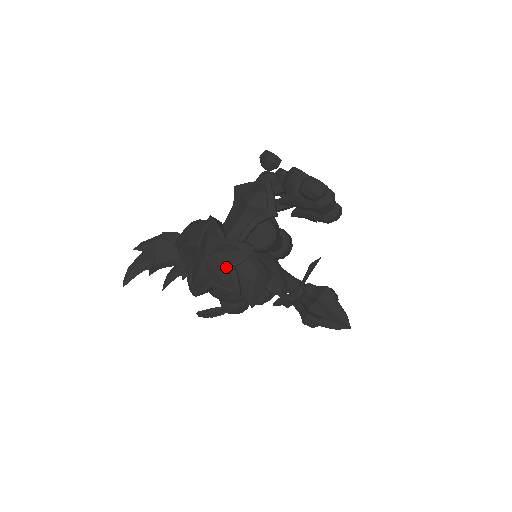
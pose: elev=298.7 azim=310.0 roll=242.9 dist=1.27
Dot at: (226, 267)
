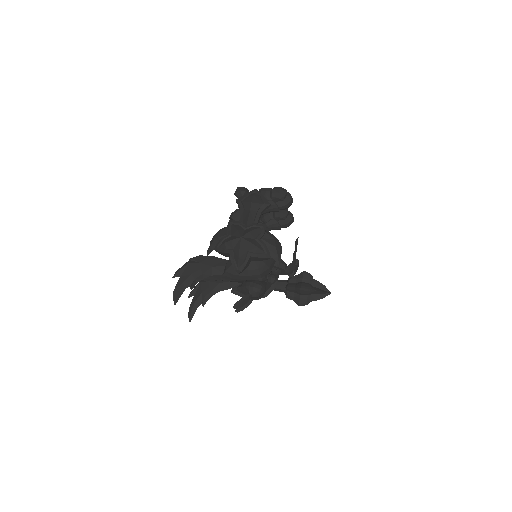
Dot at: (256, 240)
